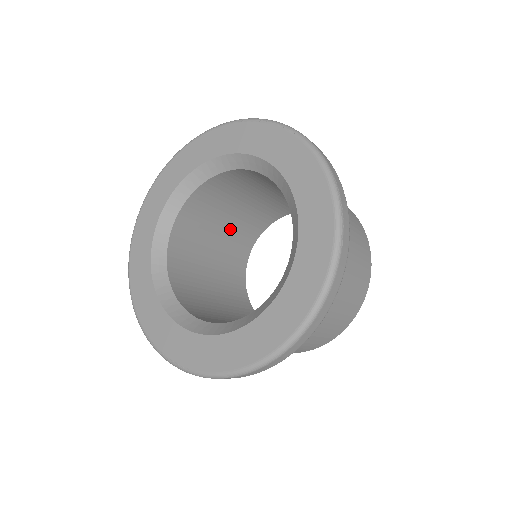
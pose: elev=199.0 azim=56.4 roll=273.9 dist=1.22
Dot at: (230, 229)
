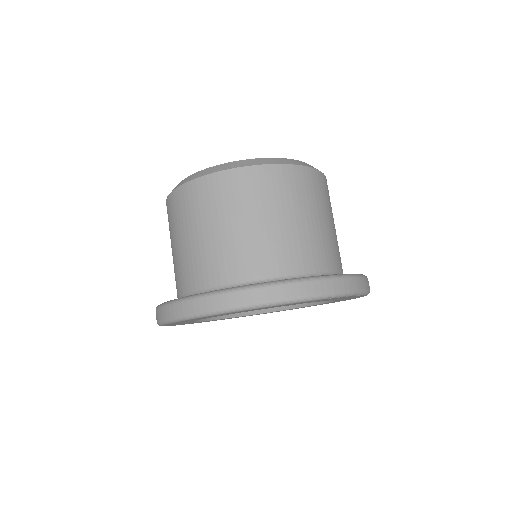
Dot at: occluded
